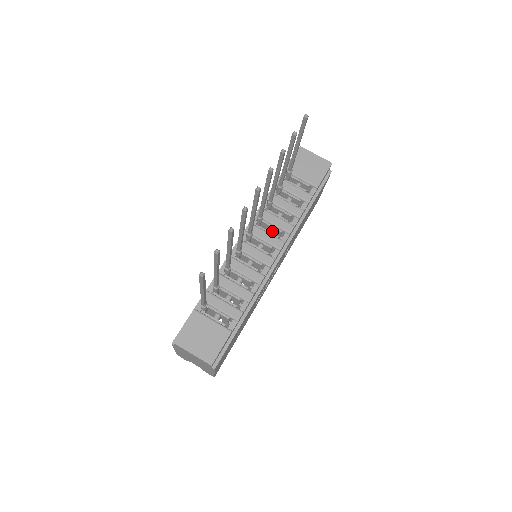
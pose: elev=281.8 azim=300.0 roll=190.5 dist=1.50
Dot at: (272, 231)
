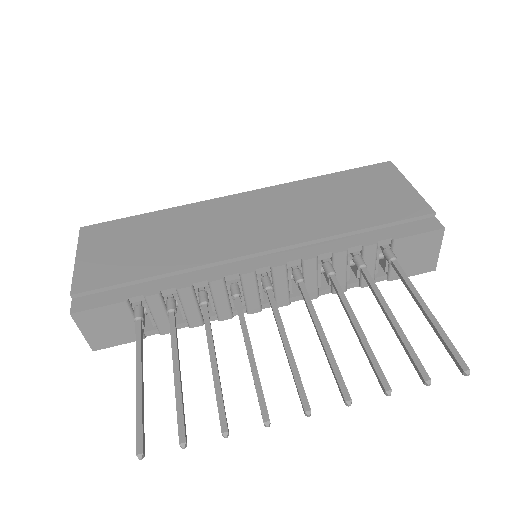
Dot at: occluded
